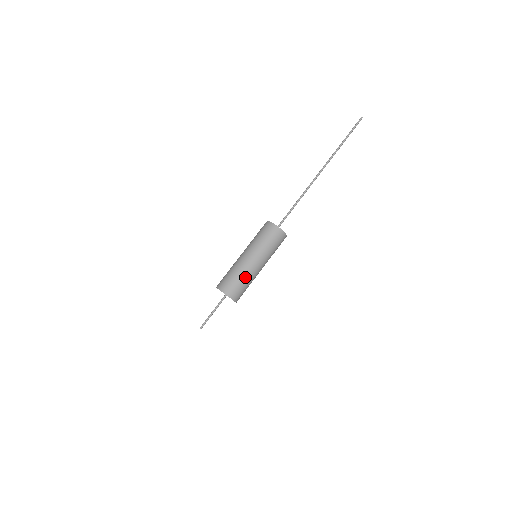
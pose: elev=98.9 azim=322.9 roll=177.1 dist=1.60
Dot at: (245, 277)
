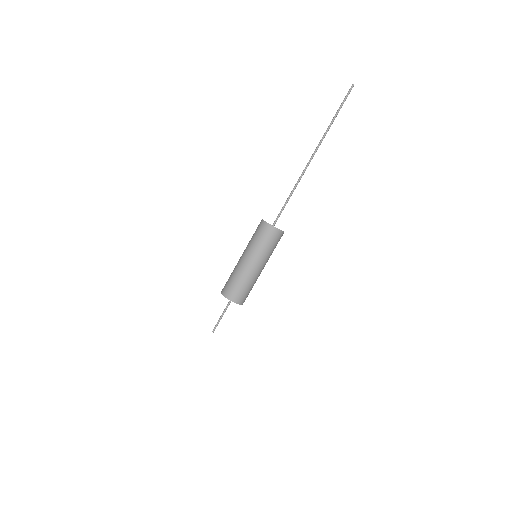
Dot at: (252, 283)
